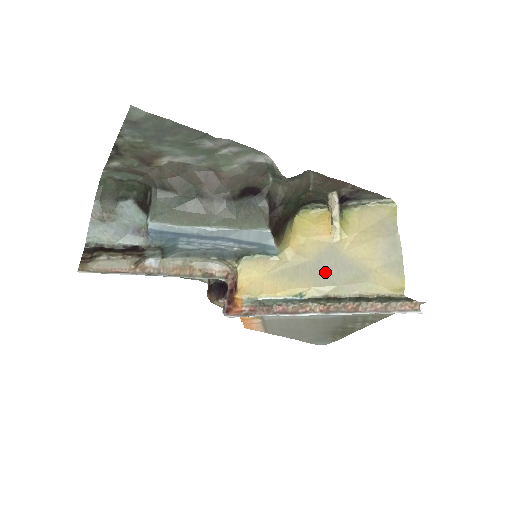
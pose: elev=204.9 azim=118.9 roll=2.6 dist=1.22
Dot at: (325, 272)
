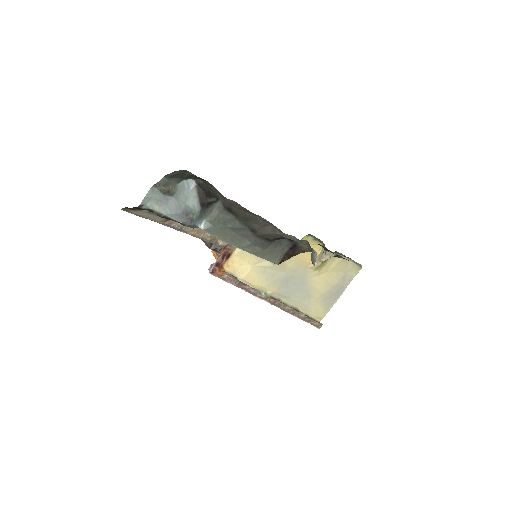
Dot at: (289, 286)
